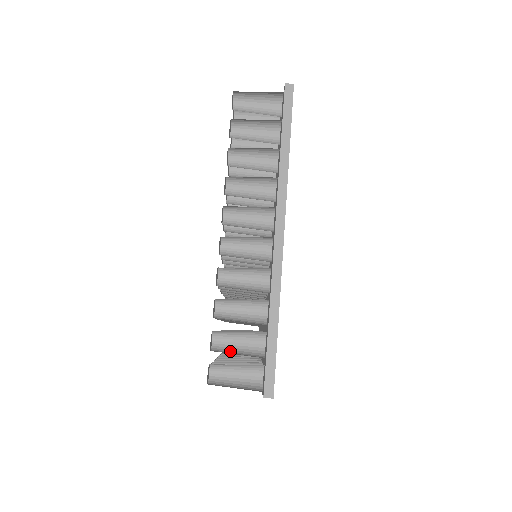
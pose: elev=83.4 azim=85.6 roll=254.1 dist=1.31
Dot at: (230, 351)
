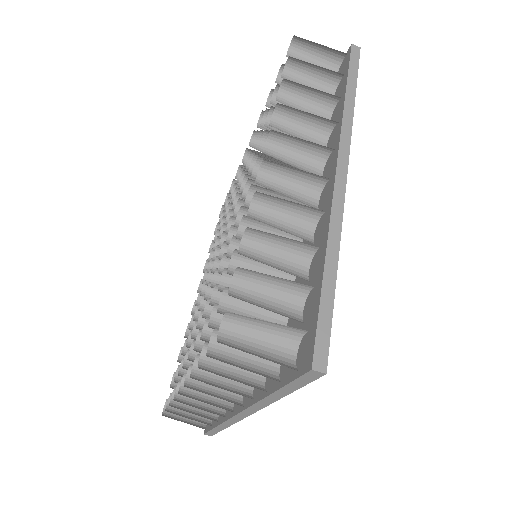
Dot at: occluded
